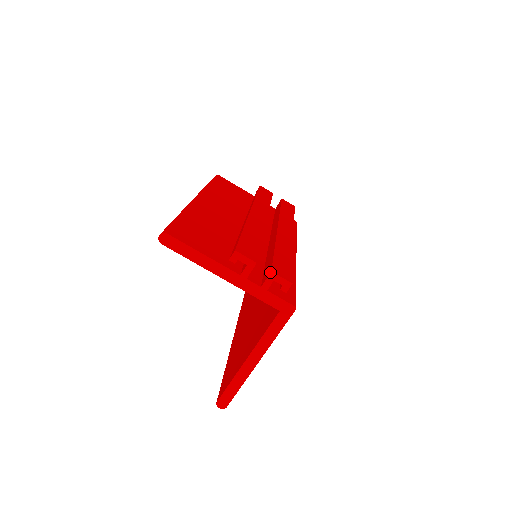
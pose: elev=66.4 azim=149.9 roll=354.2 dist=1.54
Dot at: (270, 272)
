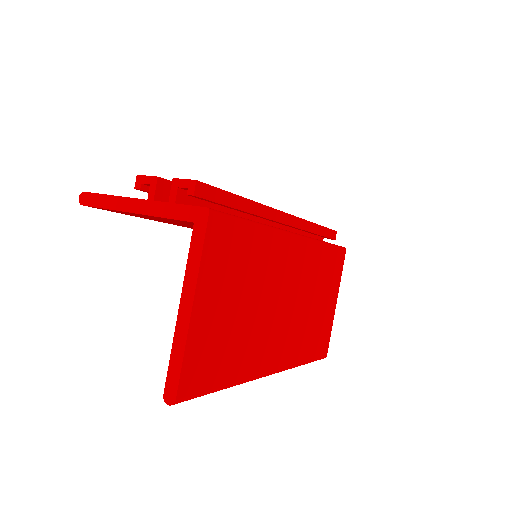
Dot at: (172, 180)
